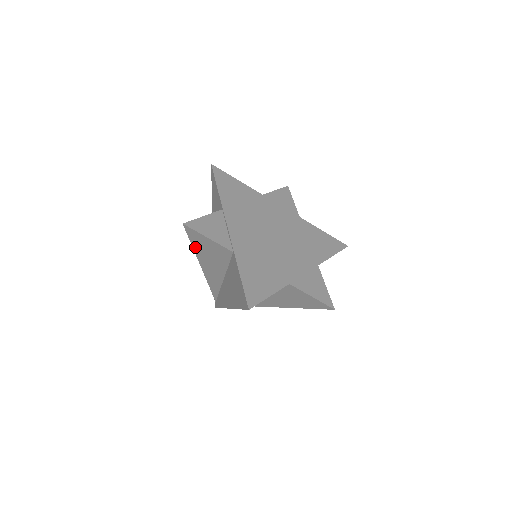
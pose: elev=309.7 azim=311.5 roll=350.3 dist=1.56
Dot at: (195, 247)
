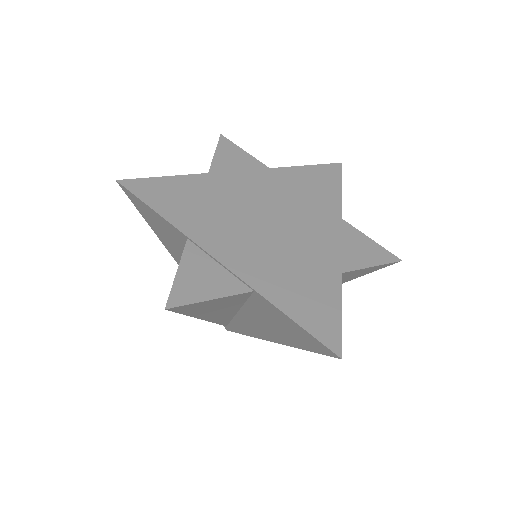
Dot at: (190, 313)
